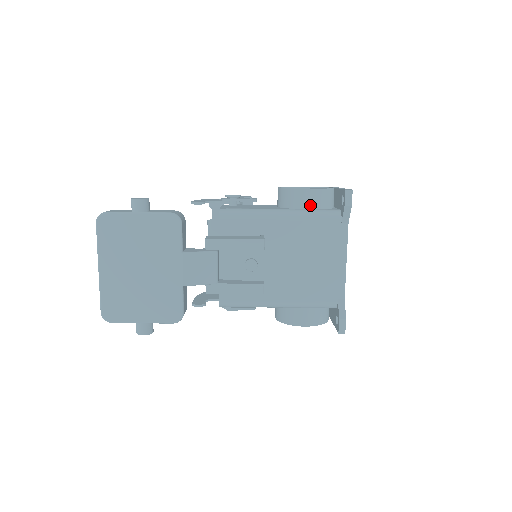
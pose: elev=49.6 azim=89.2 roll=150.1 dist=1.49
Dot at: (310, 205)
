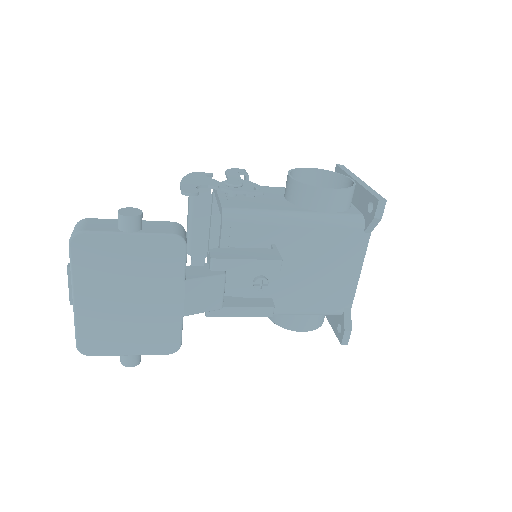
Dot at: (330, 208)
